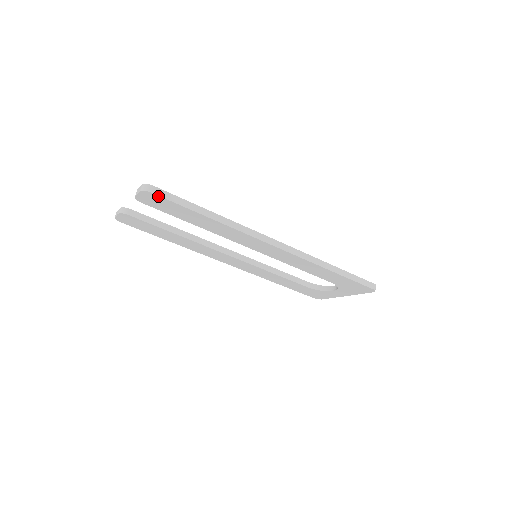
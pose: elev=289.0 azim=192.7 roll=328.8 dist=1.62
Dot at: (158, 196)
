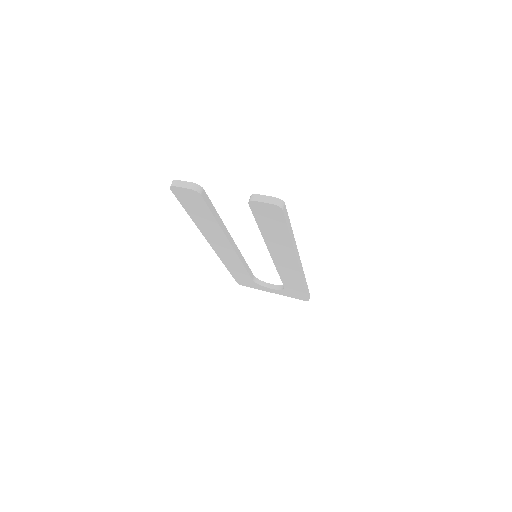
Dot at: (282, 213)
